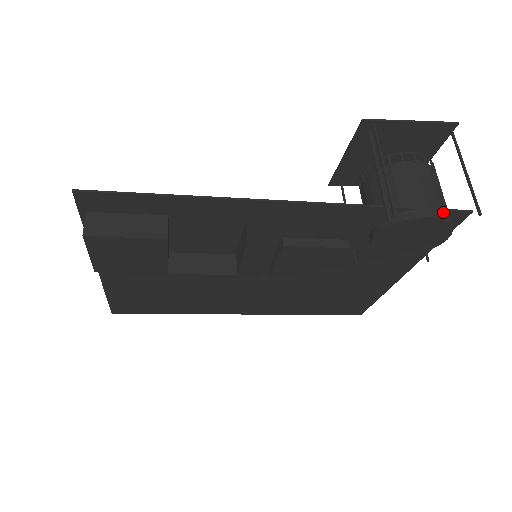
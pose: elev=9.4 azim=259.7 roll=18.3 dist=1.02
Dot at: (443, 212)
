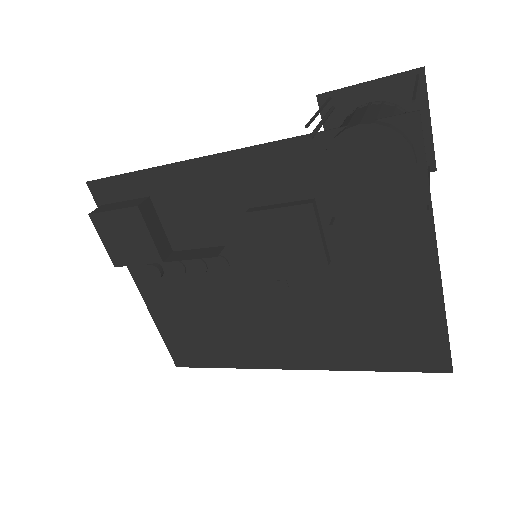
Dot at: (382, 122)
